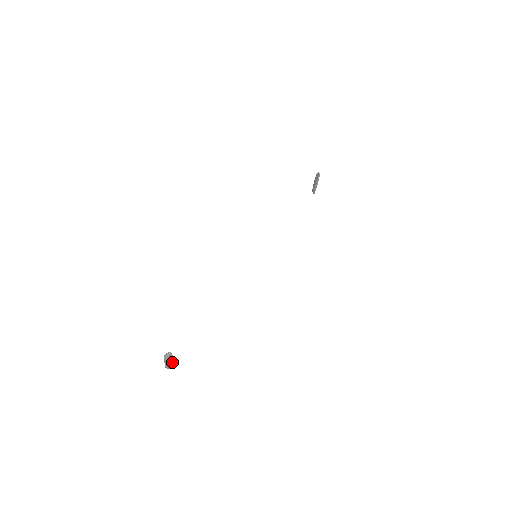
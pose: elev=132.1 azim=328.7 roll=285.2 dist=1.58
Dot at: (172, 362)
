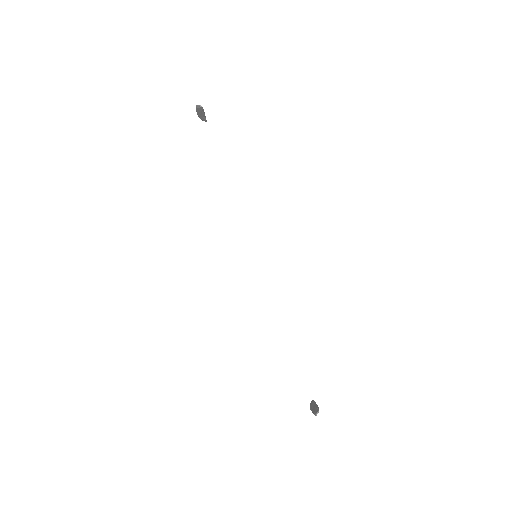
Dot at: occluded
